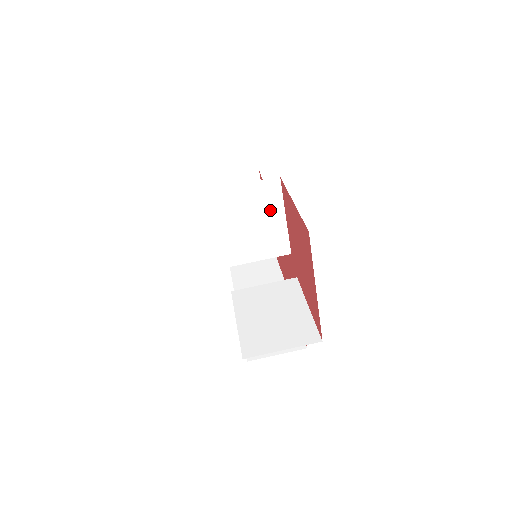
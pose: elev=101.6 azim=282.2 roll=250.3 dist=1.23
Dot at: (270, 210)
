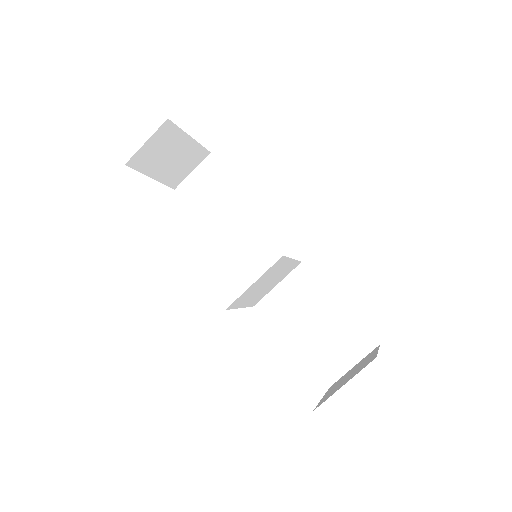
Dot at: (279, 269)
